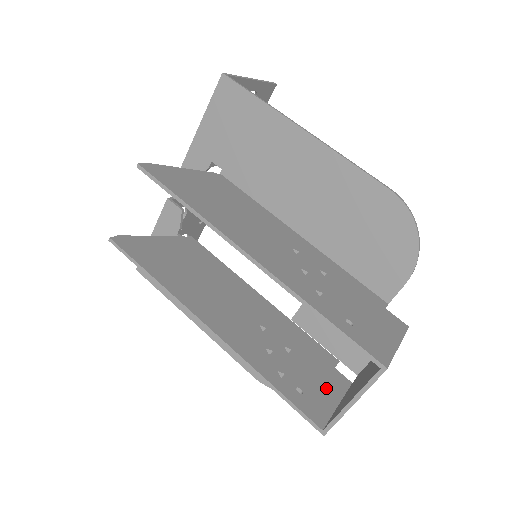
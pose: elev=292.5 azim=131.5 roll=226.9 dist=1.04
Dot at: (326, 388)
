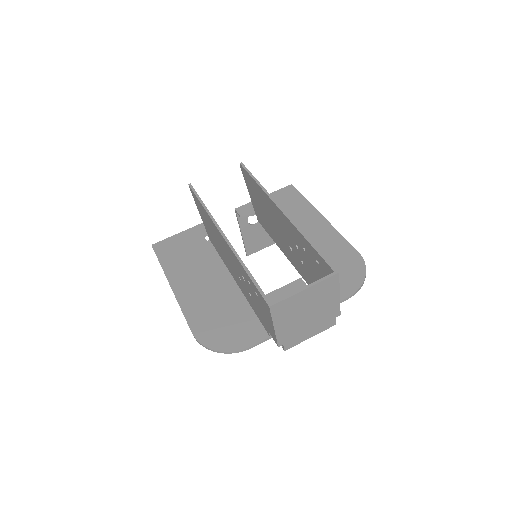
Dot at: occluded
